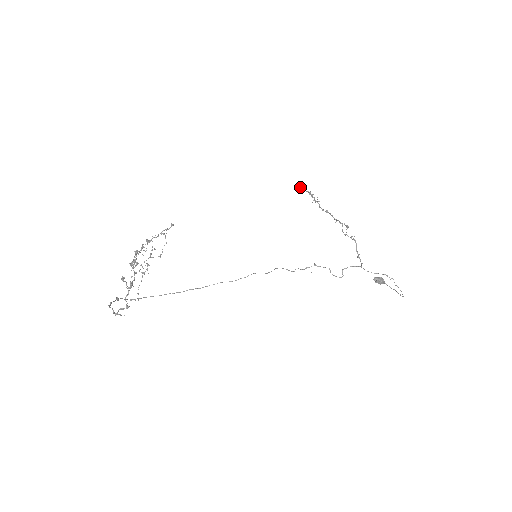
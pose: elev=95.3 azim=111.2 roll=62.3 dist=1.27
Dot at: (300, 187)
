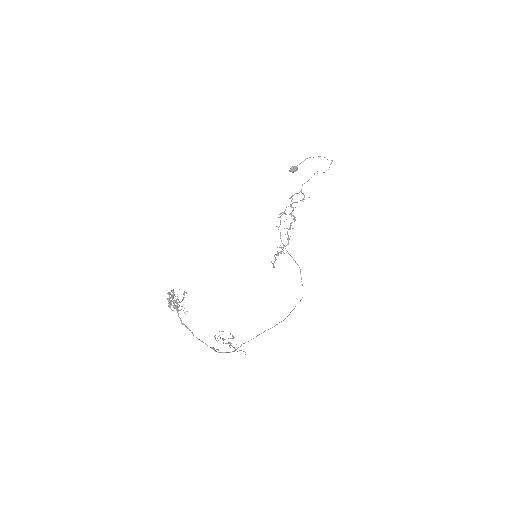
Dot at: (272, 263)
